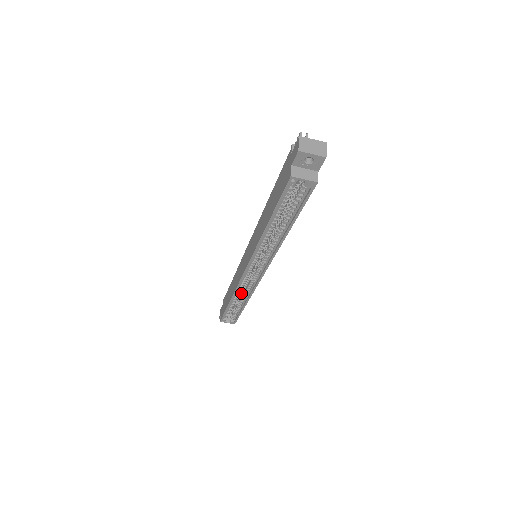
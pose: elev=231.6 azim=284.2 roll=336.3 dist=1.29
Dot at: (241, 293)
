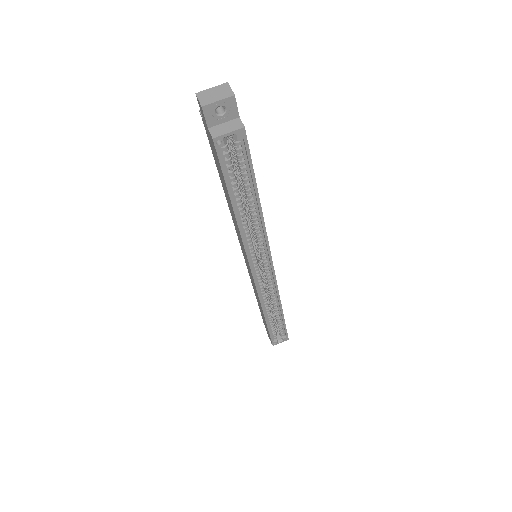
Dot at: (270, 304)
